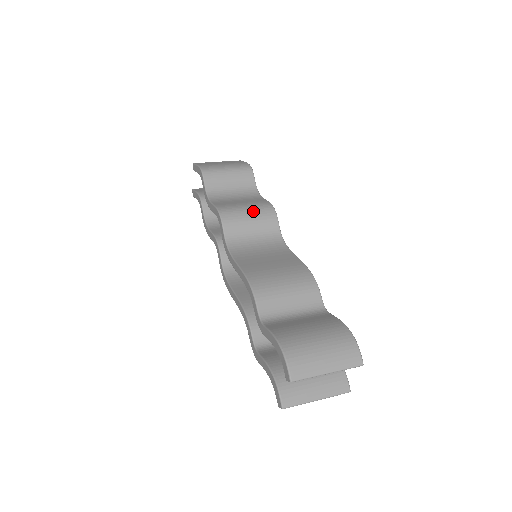
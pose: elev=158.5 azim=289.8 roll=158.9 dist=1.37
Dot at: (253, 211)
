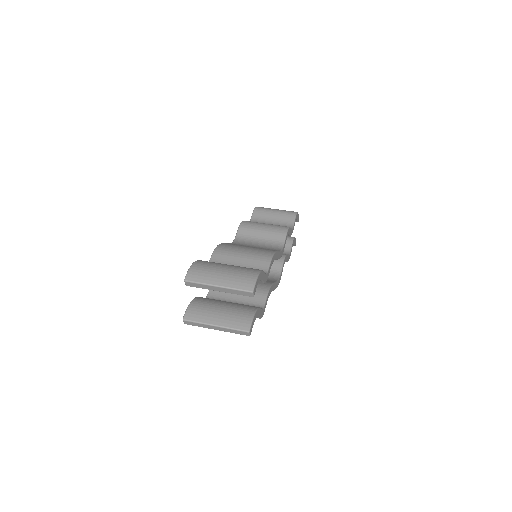
Dot at: (269, 226)
